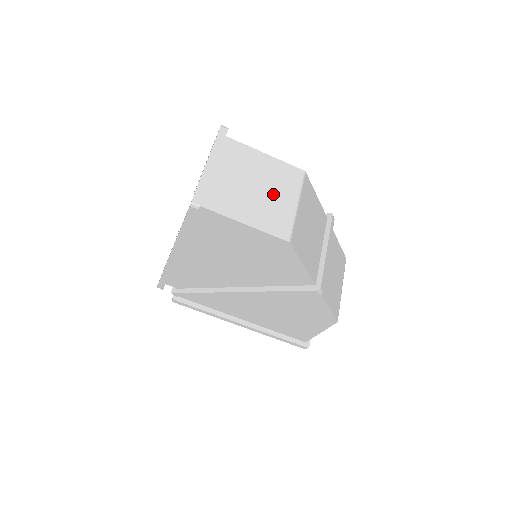
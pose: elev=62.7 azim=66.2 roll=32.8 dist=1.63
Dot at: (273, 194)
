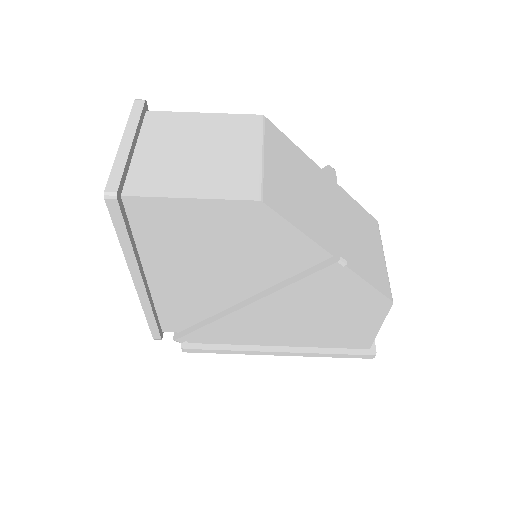
Dot at: (223, 152)
